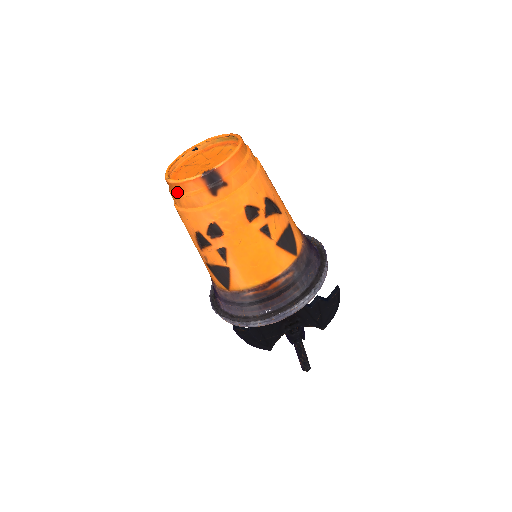
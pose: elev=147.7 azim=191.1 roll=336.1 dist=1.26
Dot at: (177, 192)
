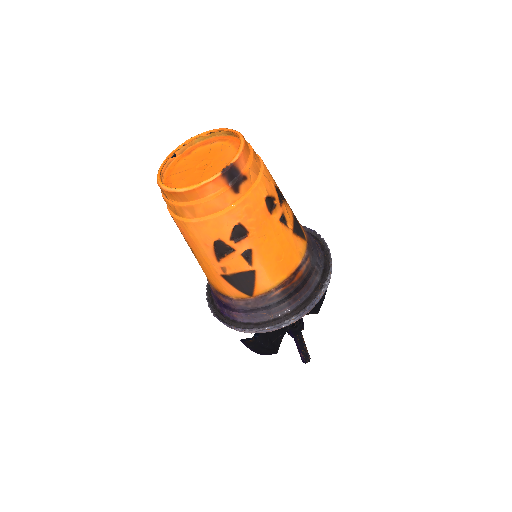
Dot at: (190, 201)
